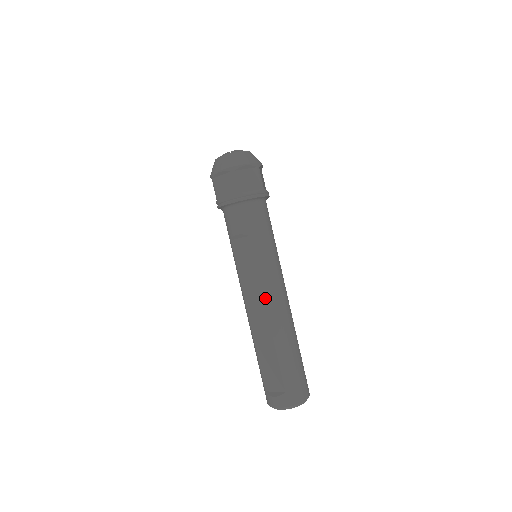
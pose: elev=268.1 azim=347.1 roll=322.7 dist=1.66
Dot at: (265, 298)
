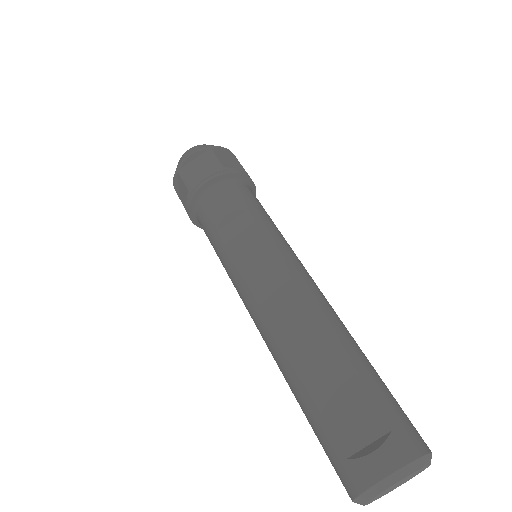
Dot at: (295, 279)
